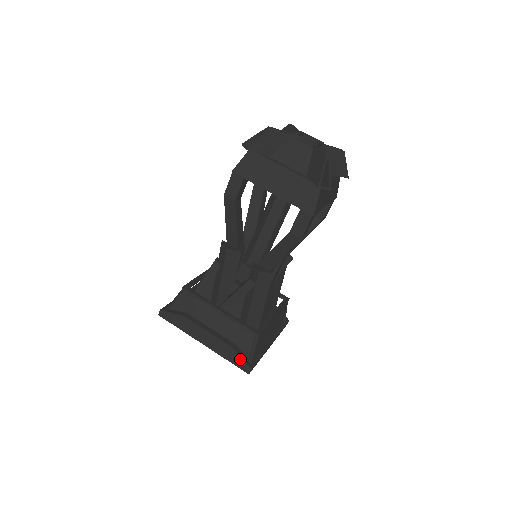
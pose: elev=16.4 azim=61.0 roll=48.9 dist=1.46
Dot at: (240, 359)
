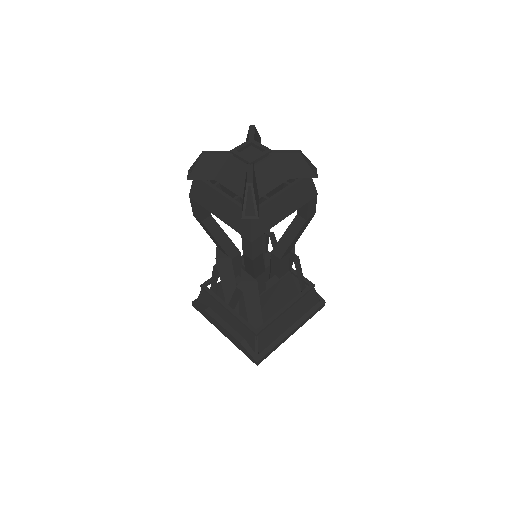
Dot at: (247, 353)
